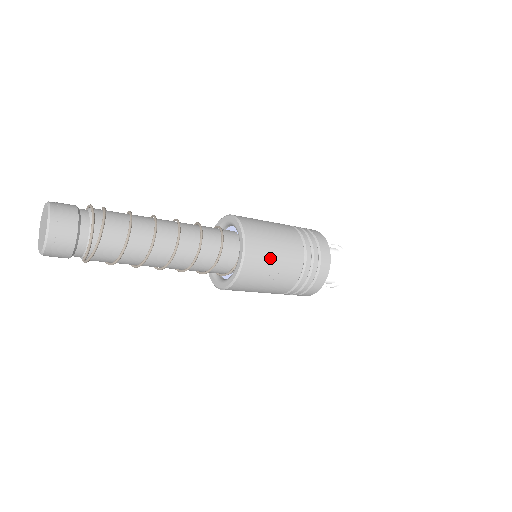
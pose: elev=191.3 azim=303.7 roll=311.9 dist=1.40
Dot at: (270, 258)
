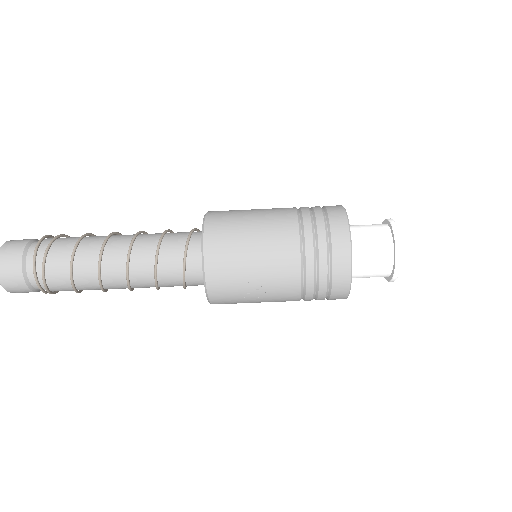
Dot at: (244, 270)
